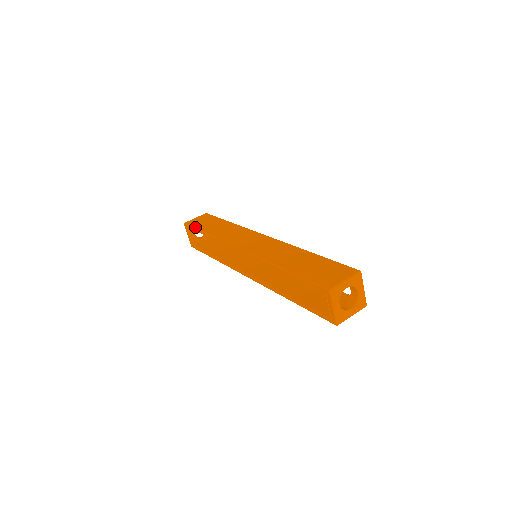
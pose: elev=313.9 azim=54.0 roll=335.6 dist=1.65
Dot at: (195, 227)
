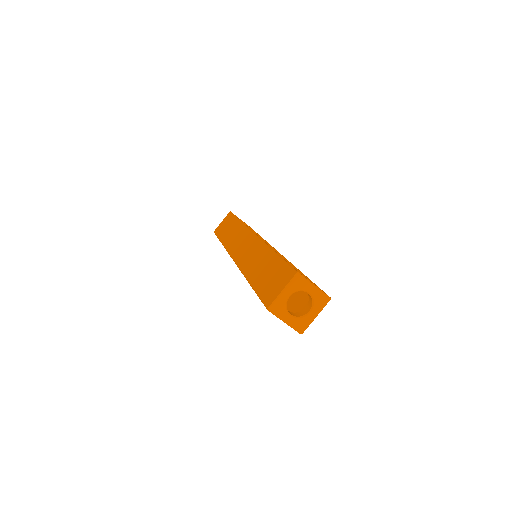
Dot at: (217, 236)
